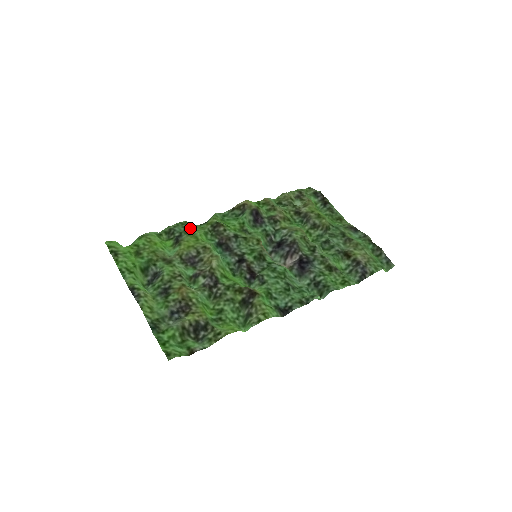
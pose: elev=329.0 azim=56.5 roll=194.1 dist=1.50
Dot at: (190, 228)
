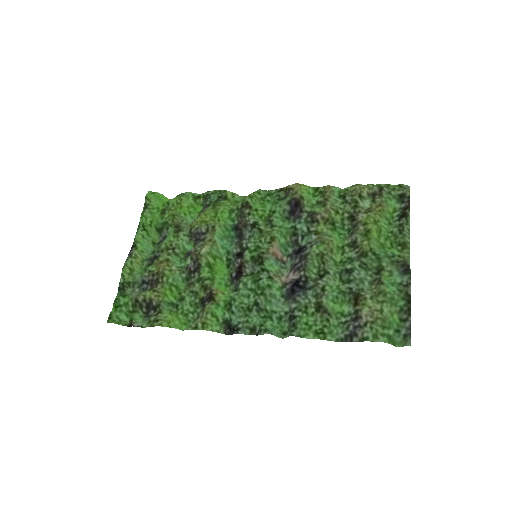
Dot at: (221, 200)
